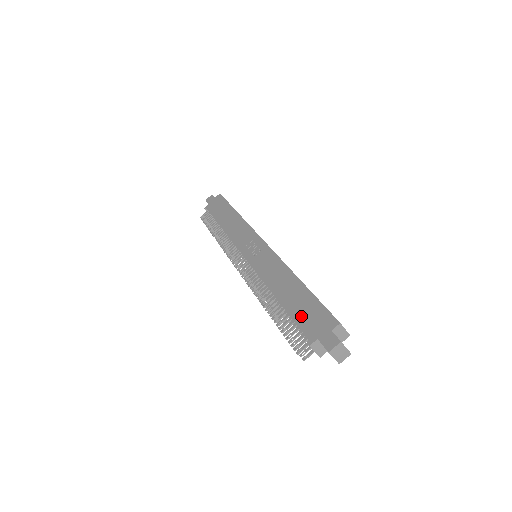
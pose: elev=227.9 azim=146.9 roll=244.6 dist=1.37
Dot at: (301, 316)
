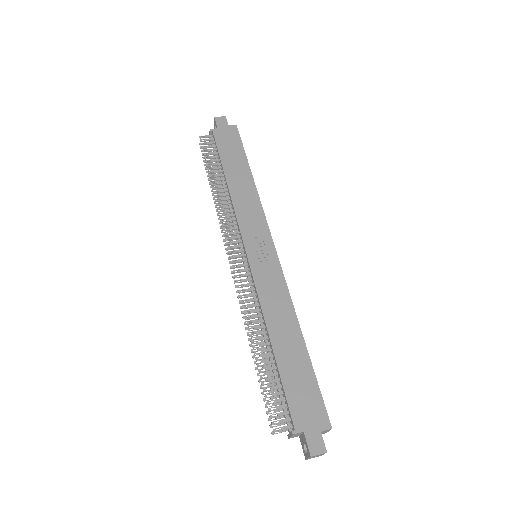
Dot at: (294, 389)
